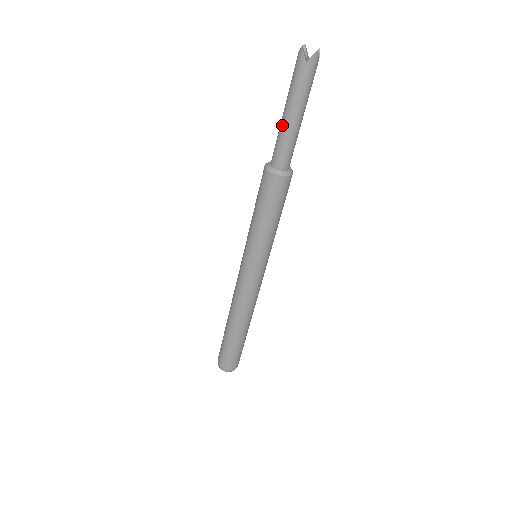
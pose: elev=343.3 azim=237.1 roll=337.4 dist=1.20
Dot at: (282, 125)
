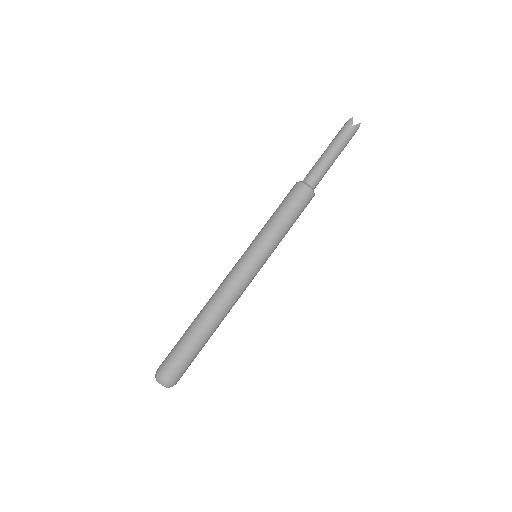
Dot at: (322, 157)
